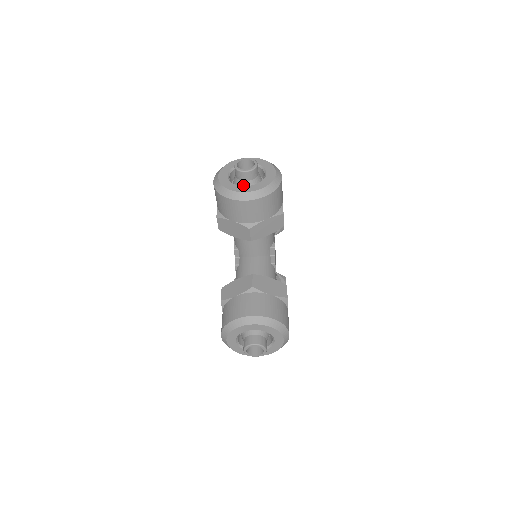
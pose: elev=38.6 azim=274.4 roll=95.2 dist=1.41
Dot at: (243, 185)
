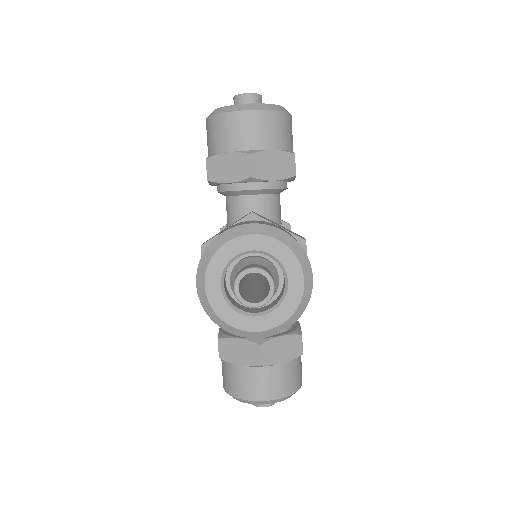
Dot at: occluded
